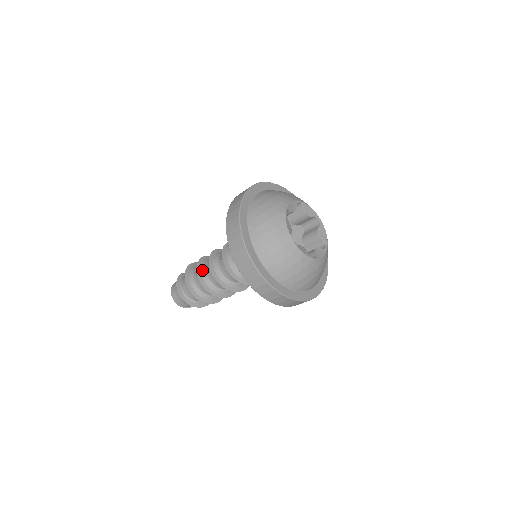
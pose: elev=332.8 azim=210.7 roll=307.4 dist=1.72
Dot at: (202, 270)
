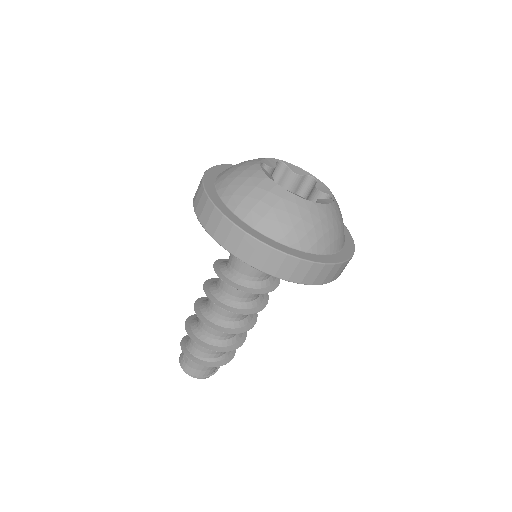
Dot at: (201, 307)
